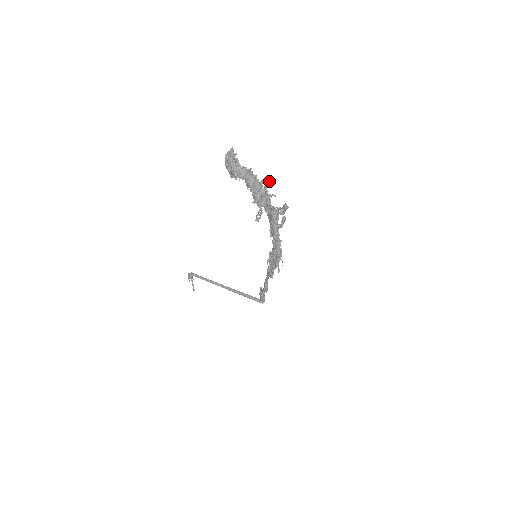
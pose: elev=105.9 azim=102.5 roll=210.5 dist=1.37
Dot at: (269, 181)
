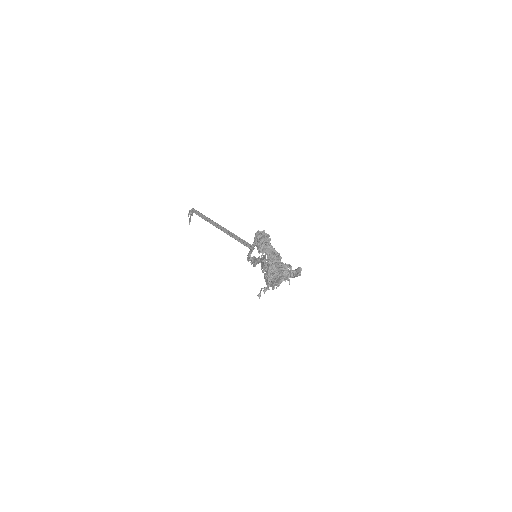
Dot at: (291, 270)
